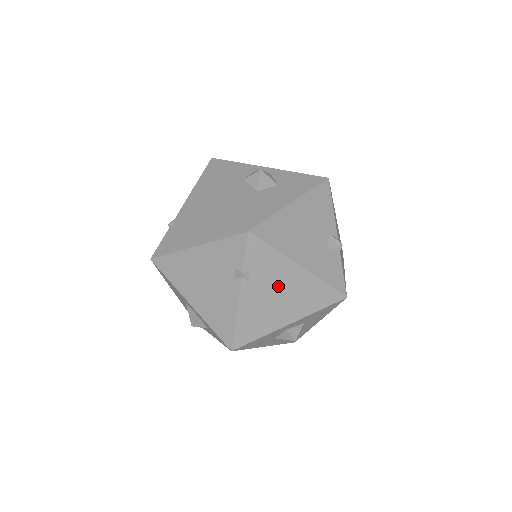
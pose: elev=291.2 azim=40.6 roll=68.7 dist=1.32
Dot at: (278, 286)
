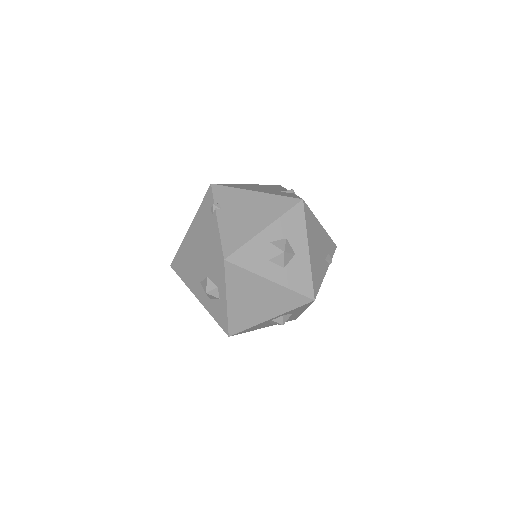
Dot at: (244, 207)
